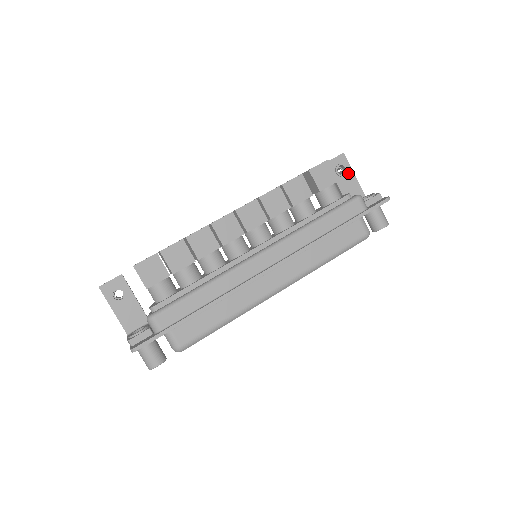
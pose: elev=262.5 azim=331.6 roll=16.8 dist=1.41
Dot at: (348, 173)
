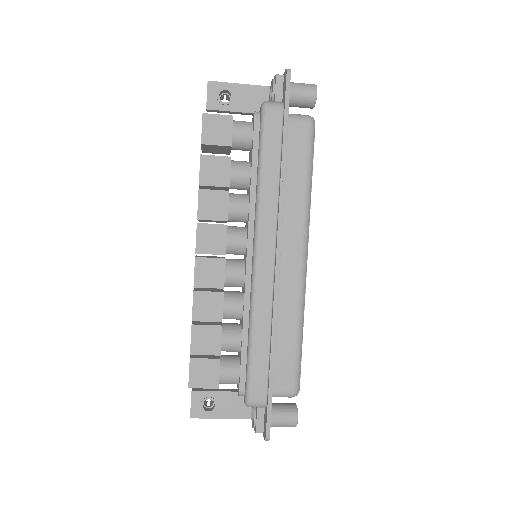
Dot at: (233, 91)
